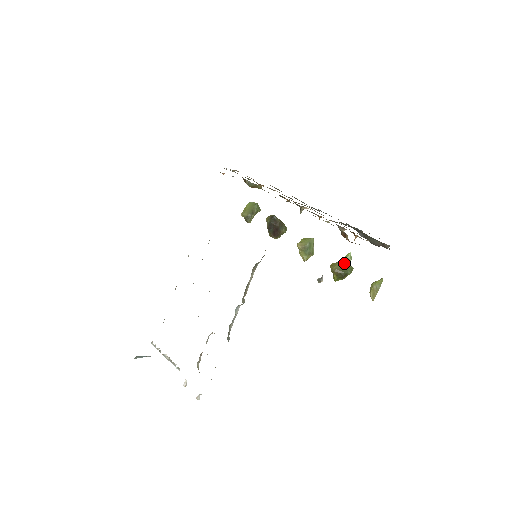
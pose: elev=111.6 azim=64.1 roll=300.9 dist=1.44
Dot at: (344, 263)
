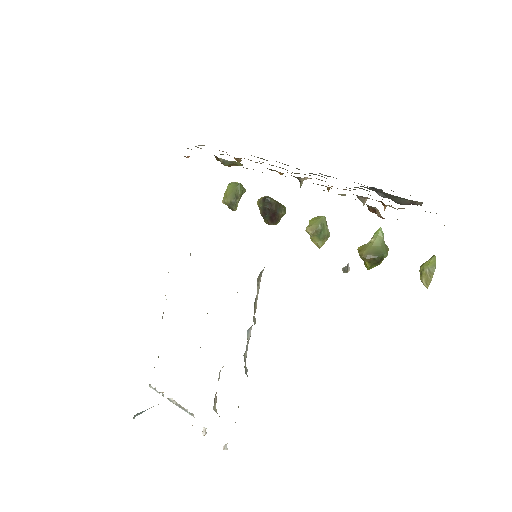
Dot at: (375, 244)
